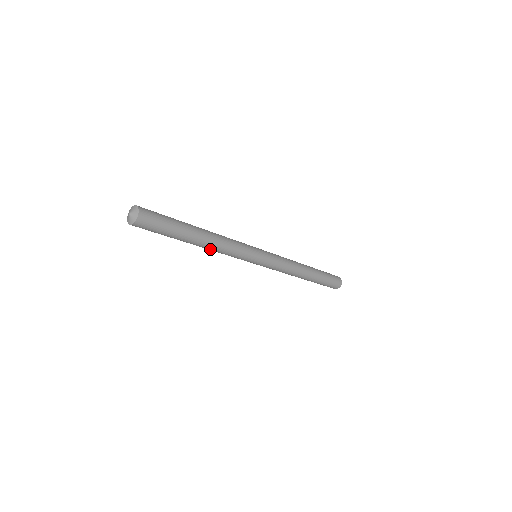
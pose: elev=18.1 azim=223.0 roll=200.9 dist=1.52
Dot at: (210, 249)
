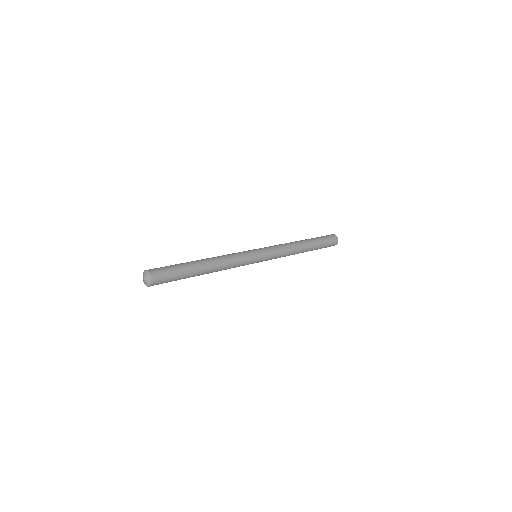
Dot at: occluded
